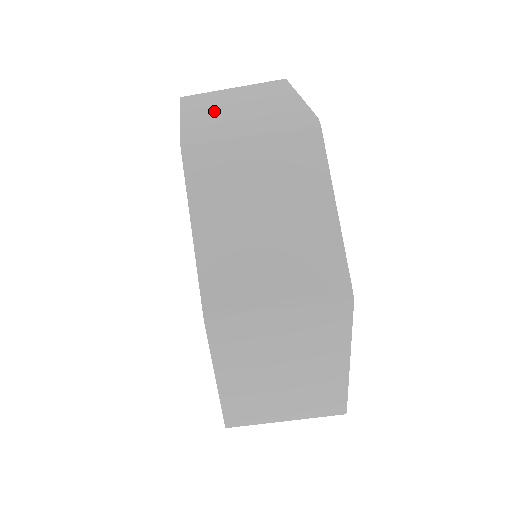
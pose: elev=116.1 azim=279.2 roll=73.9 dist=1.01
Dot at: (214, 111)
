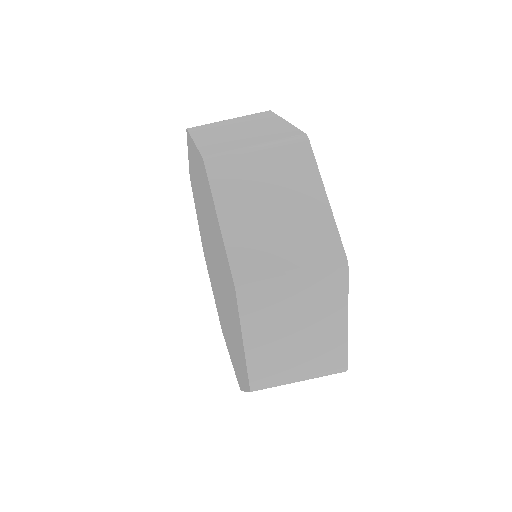
Dot at: (220, 135)
